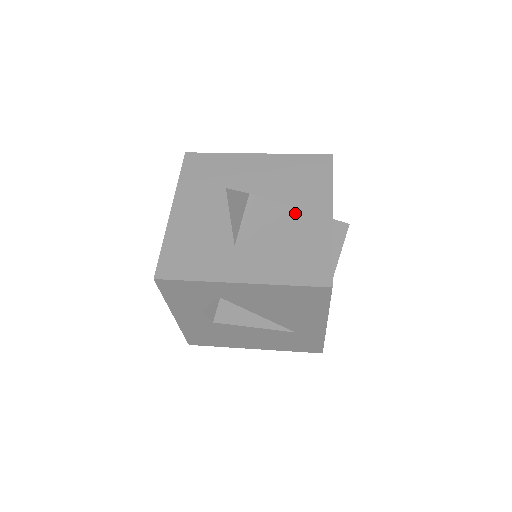
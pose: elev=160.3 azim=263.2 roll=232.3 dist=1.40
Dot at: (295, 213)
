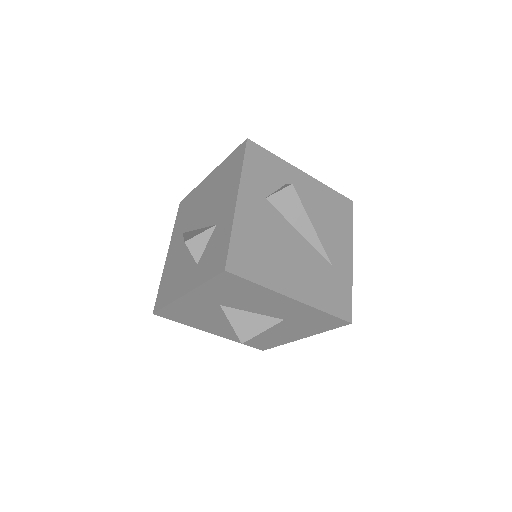
Dot at: occluded
